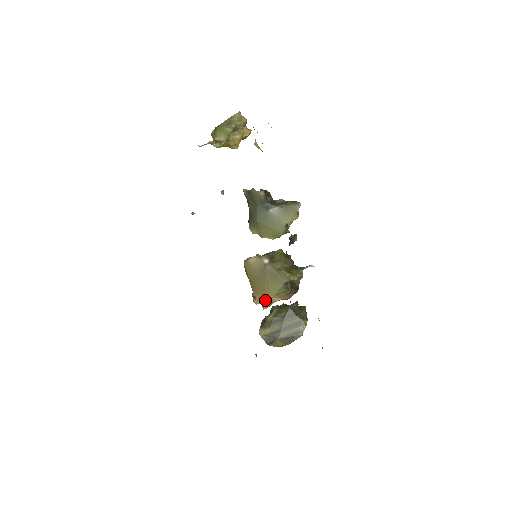
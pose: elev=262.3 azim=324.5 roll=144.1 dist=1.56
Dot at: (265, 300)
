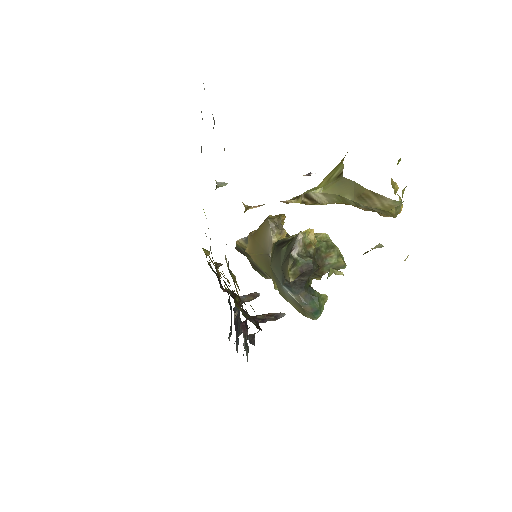
Dot at: (250, 253)
